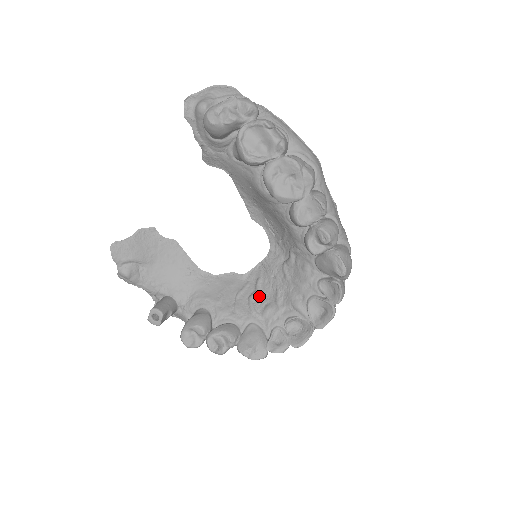
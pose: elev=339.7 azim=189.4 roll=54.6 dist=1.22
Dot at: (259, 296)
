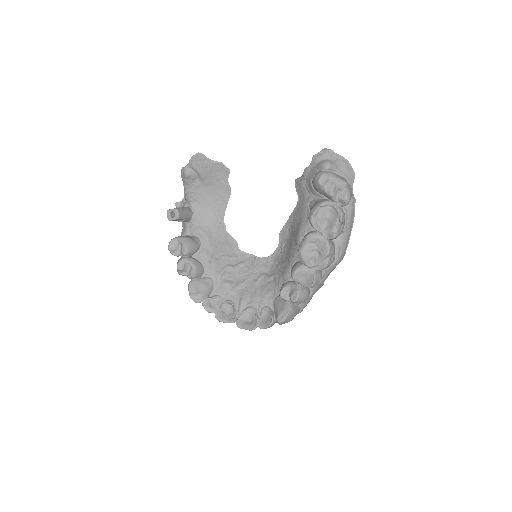
Dot at: (233, 271)
